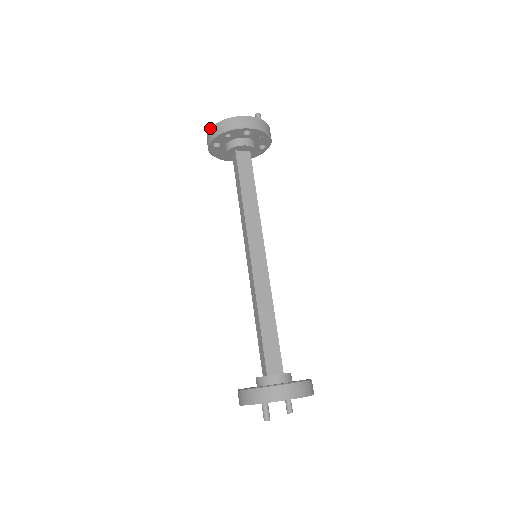
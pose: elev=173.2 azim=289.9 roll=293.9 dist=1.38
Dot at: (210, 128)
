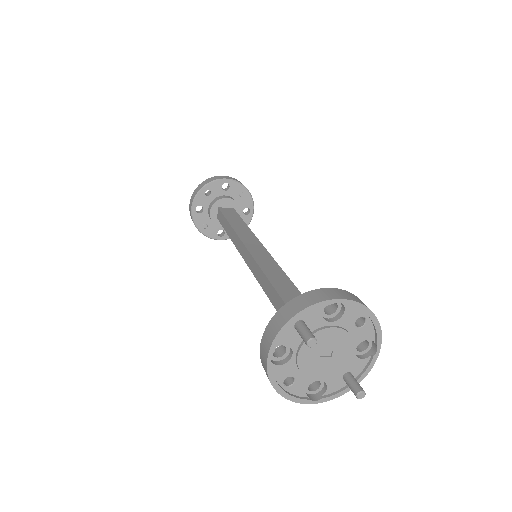
Dot at: (191, 197)
